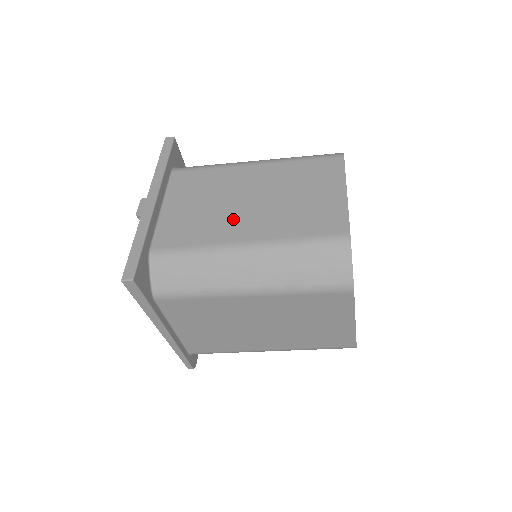
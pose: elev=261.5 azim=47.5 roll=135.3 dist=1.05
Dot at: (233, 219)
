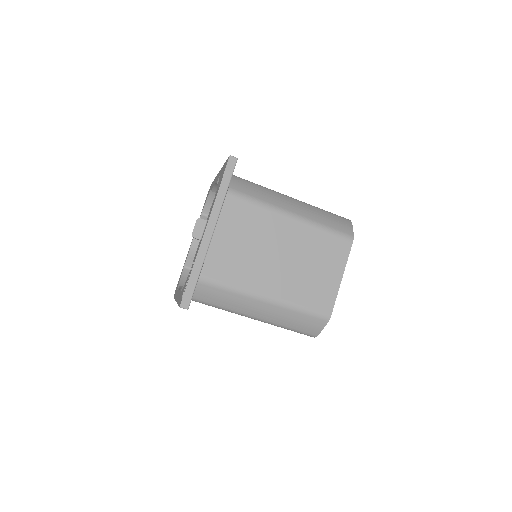
Dot at: (263, 270)
